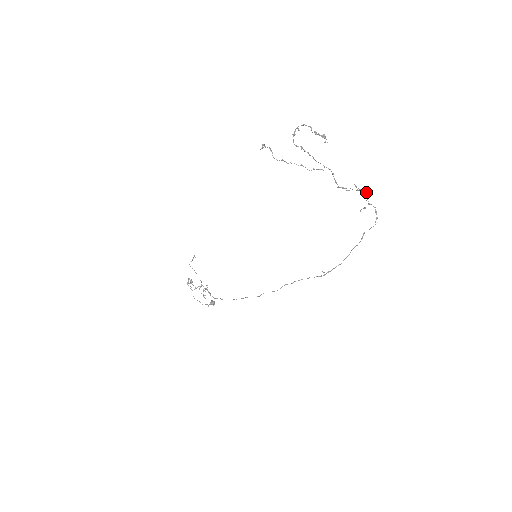
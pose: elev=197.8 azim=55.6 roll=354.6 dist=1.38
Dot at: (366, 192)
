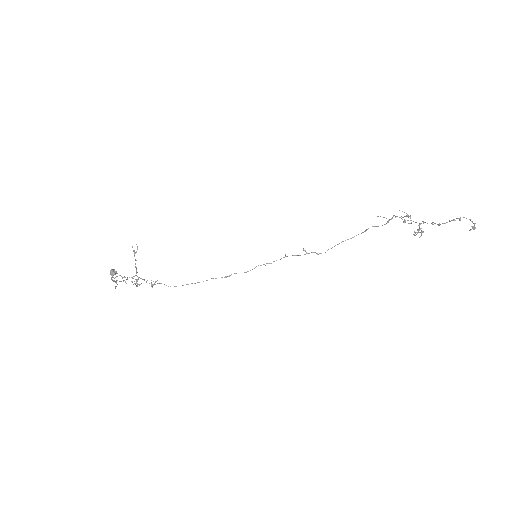
Dot at: occluded
